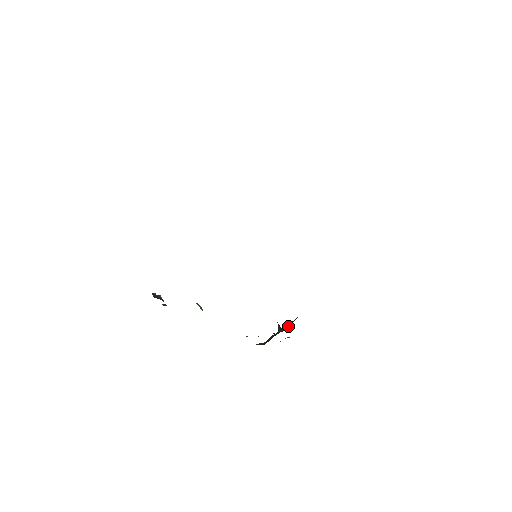
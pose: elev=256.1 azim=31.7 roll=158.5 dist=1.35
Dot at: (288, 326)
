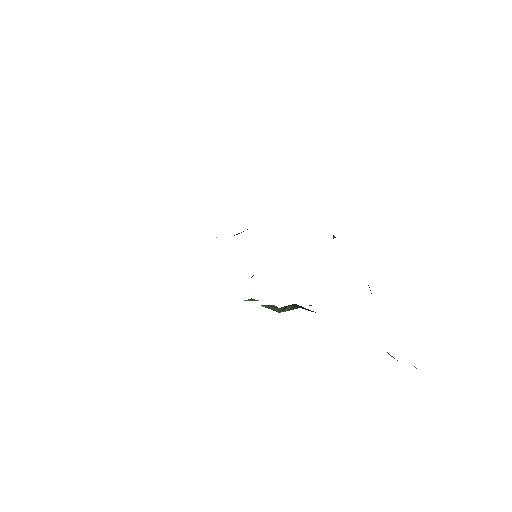
Dot at: occluded
